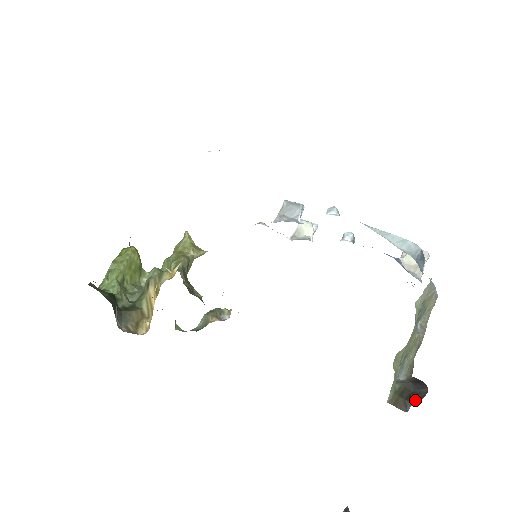
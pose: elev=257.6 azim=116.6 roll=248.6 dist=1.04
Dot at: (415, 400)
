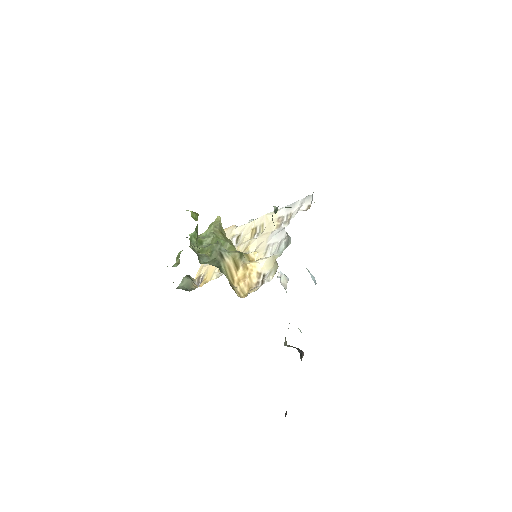
Dot at: (302, 357)
